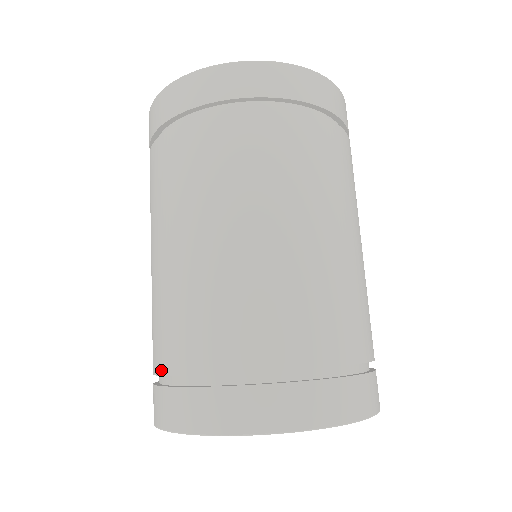
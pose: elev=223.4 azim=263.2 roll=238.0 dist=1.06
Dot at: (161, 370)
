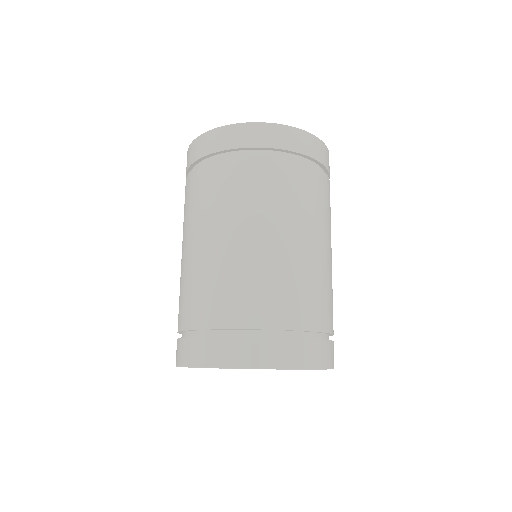
Dot at: (184, 327)
